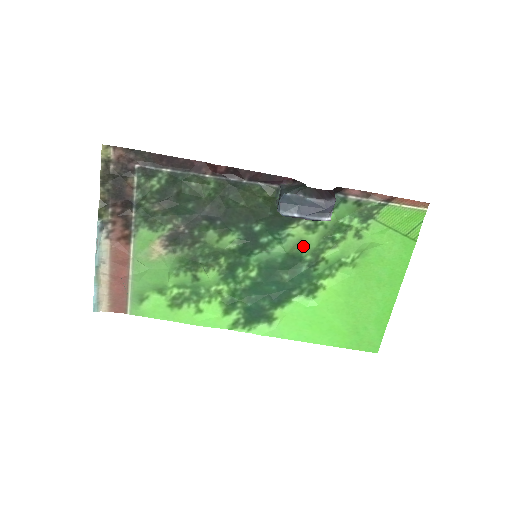
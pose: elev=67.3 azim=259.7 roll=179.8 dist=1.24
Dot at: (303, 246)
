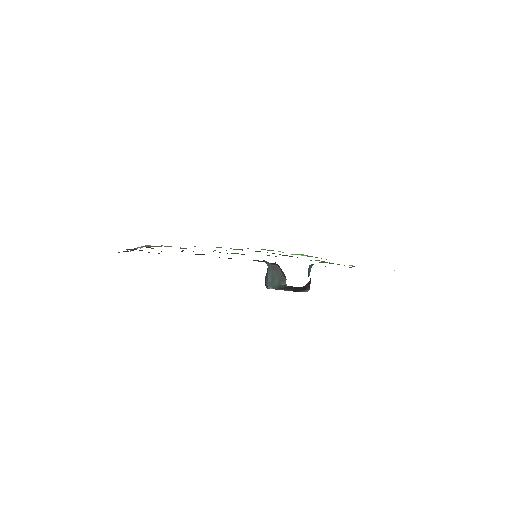
Dot at: occluded
